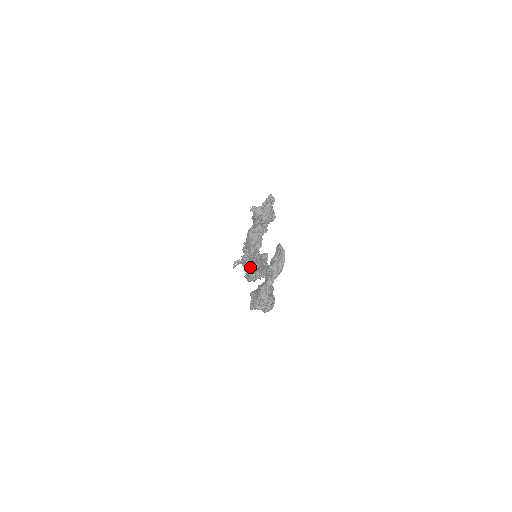
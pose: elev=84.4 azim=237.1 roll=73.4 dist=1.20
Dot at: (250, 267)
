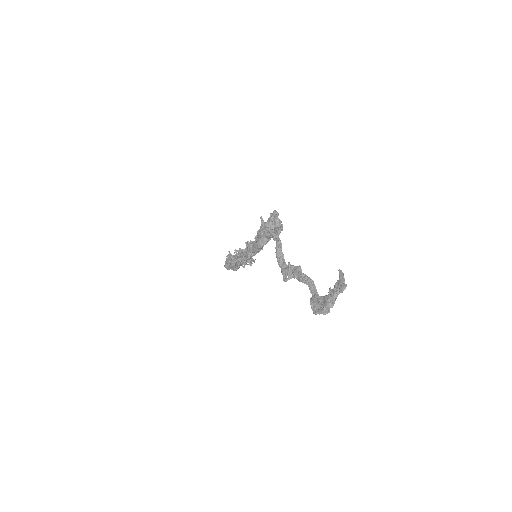
Dot at: (285, 276)
